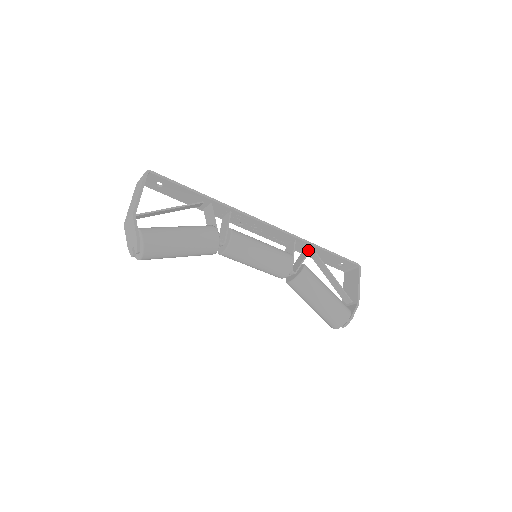
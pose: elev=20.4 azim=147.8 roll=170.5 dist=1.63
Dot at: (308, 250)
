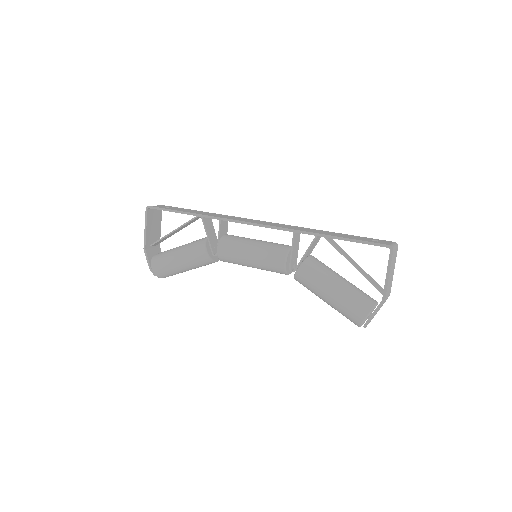
Dot at: (313, 239)
